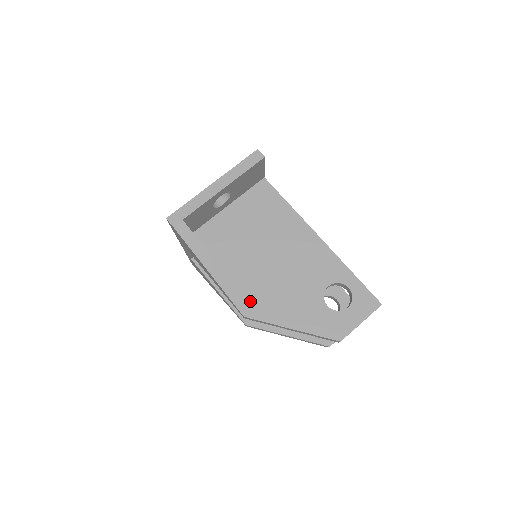
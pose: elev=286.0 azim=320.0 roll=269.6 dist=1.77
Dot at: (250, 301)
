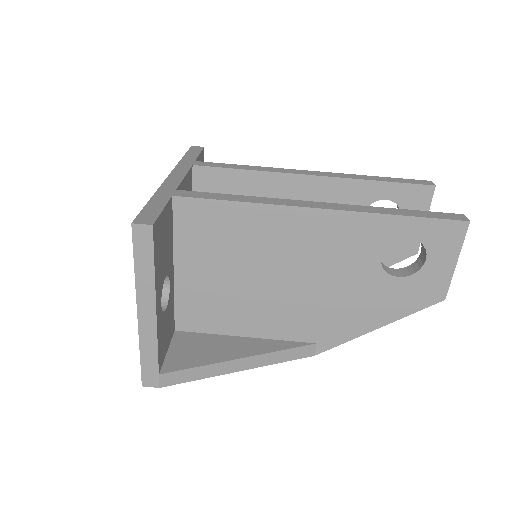
Dot at: (306, 339)
